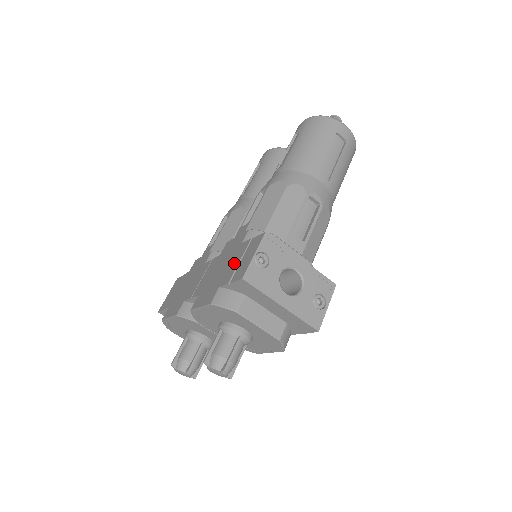
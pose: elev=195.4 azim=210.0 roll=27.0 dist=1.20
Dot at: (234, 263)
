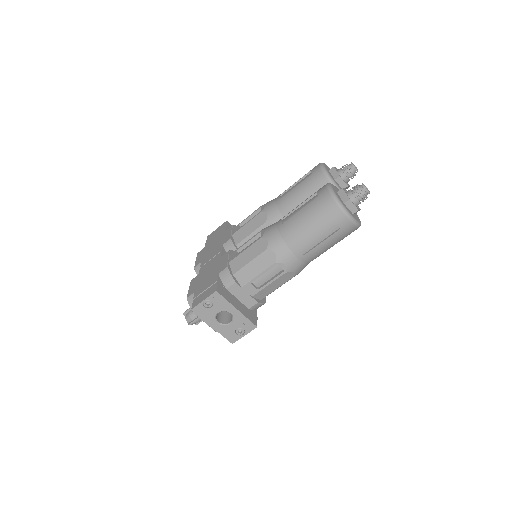
Dot at: (205, 286)
